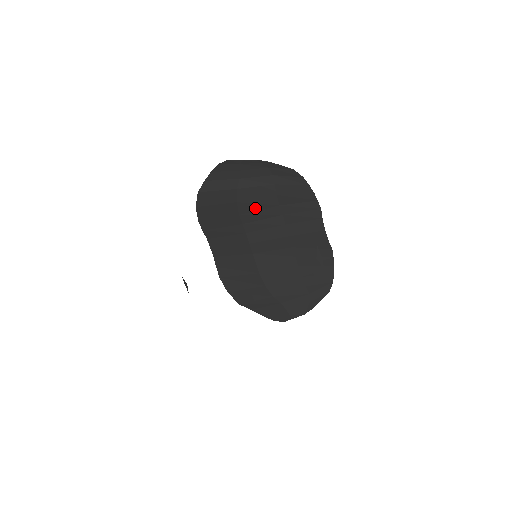
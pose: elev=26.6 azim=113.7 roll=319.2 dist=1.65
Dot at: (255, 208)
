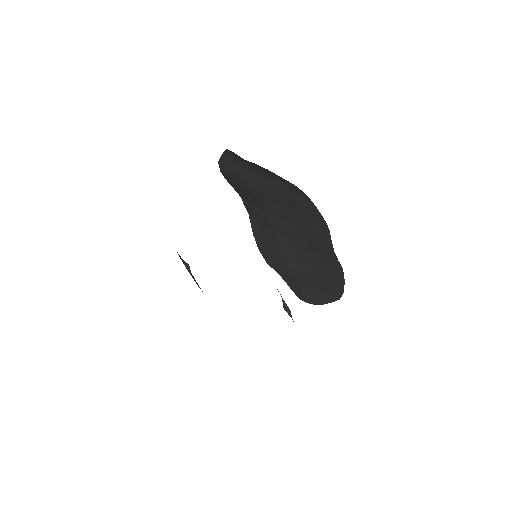
Dot at: (269, 199)
